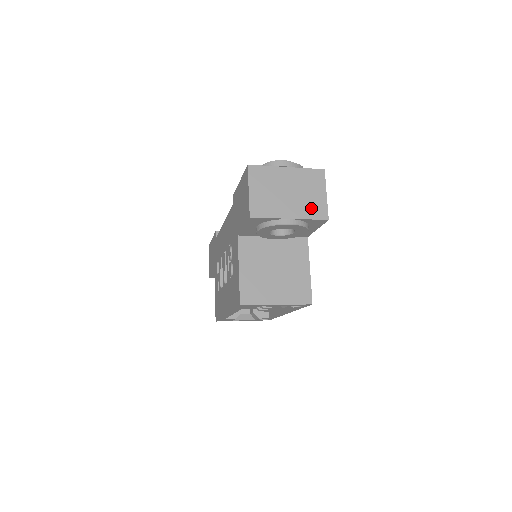
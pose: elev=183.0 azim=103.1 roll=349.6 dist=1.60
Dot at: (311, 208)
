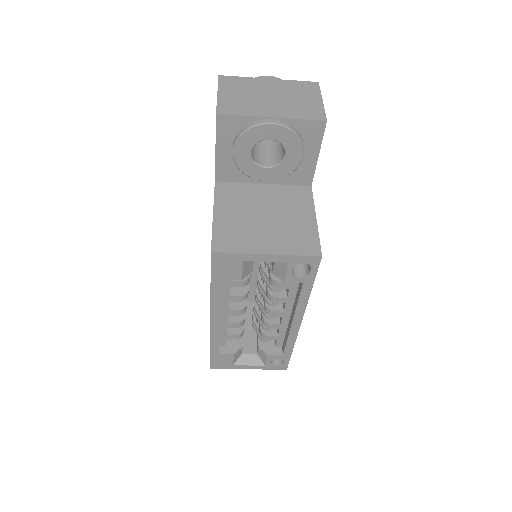
Dot at: (301, 110)
